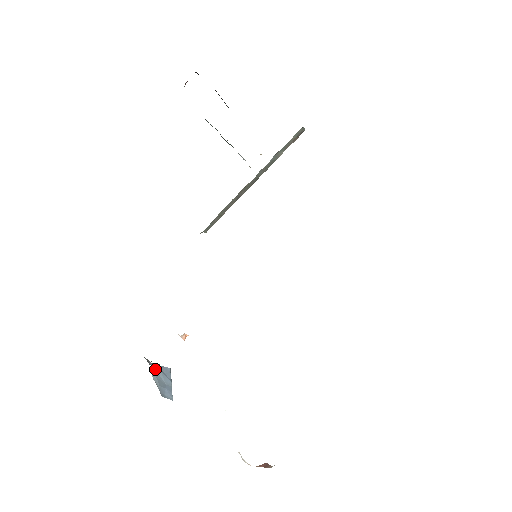
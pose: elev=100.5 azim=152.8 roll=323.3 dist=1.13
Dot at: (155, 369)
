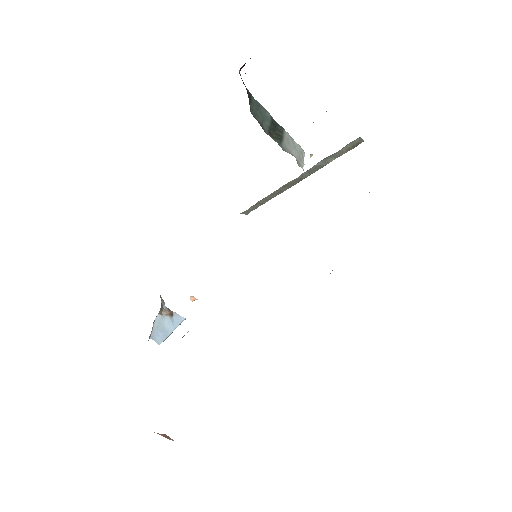
Dot at: (165, 313)
